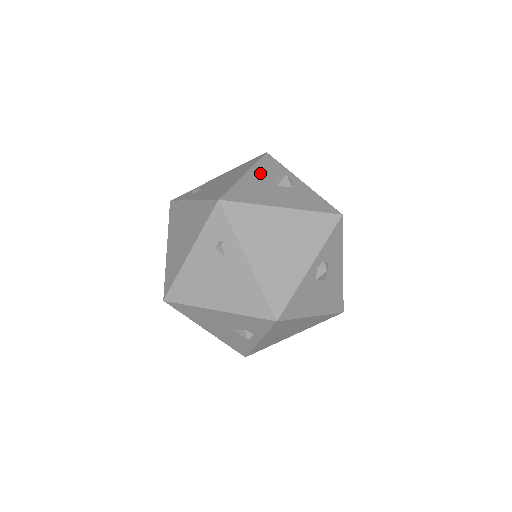
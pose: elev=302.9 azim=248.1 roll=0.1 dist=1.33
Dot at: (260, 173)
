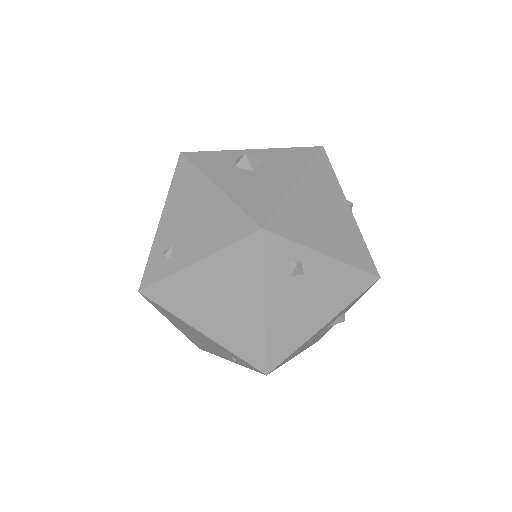
Dot at: (222, 174)
